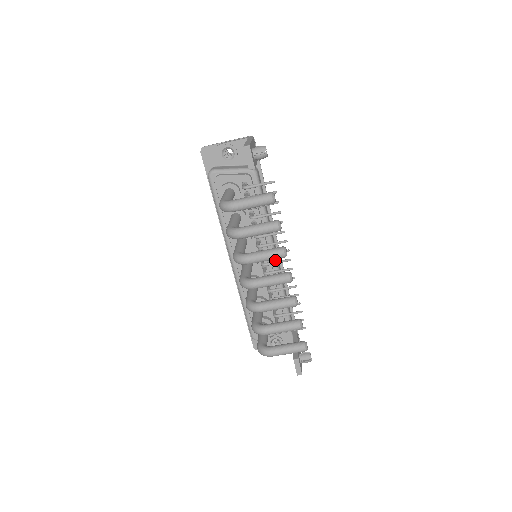
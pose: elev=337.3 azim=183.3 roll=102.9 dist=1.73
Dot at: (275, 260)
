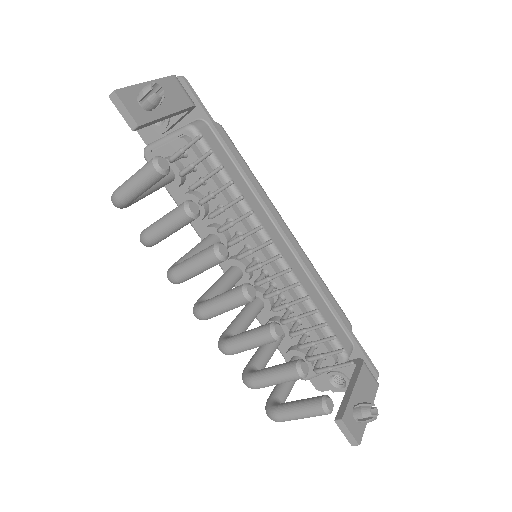
Dot at: occluded
